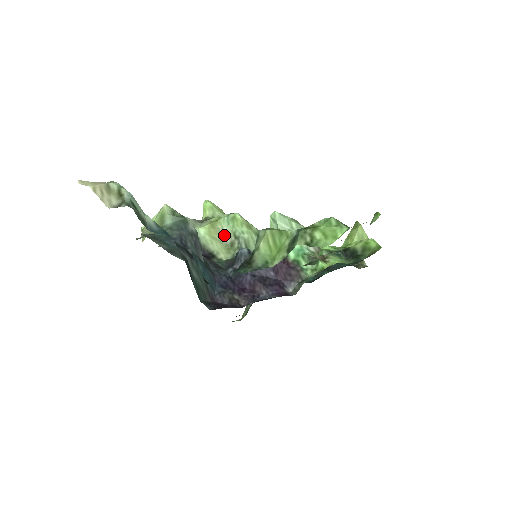
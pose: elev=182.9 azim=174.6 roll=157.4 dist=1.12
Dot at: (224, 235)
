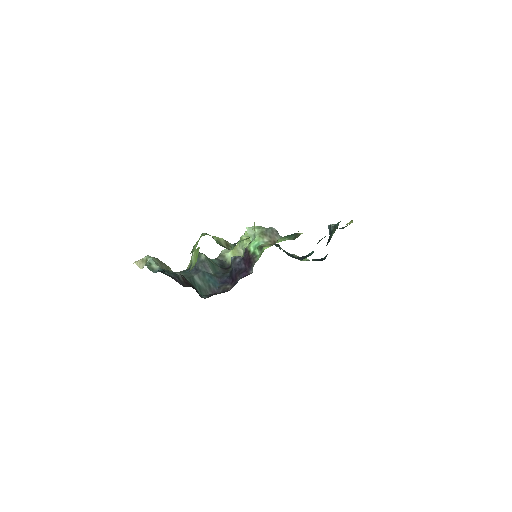
Dot at: (240, 251)
